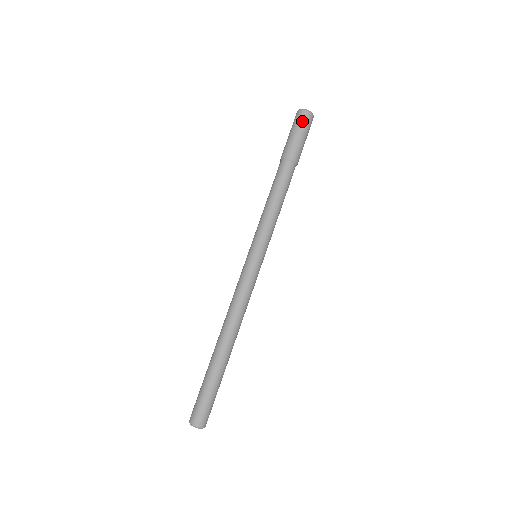
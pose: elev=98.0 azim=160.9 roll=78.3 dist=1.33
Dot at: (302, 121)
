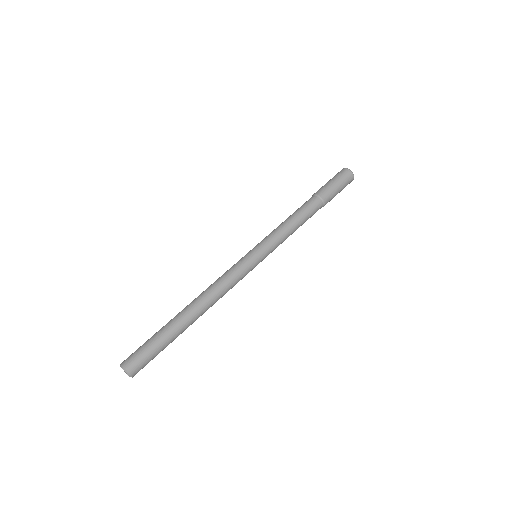
Dot at: (340, 174)
